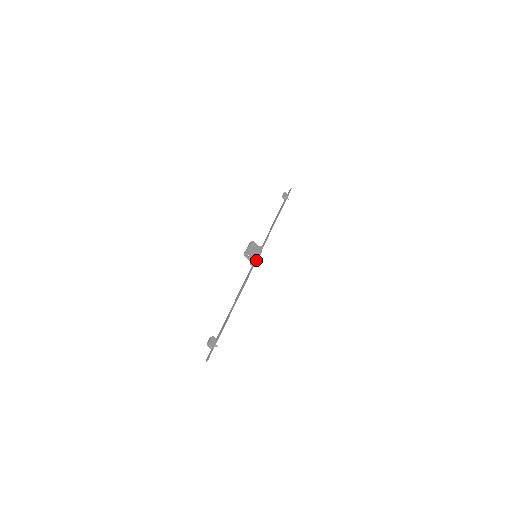
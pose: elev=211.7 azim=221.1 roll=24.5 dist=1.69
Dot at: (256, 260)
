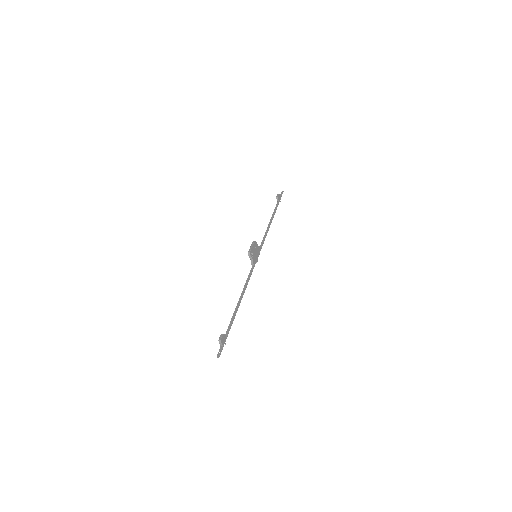
Dot at: (256, 260)
